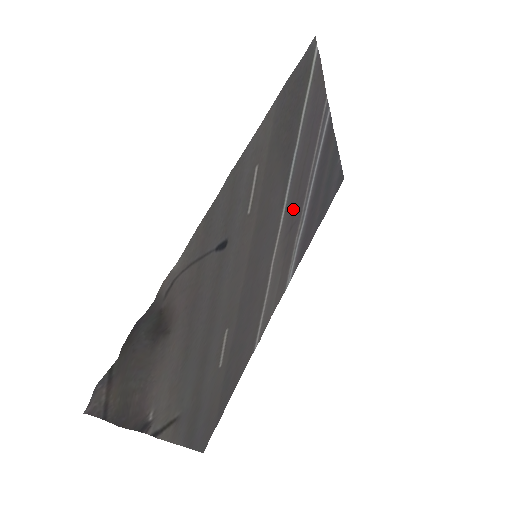
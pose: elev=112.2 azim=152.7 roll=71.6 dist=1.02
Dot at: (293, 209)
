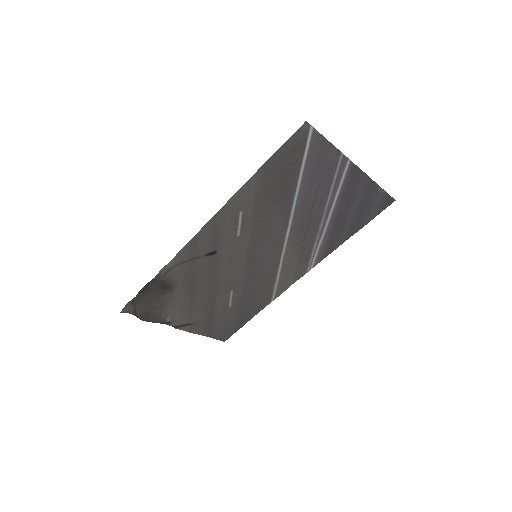
Dot at: (304, 228)
